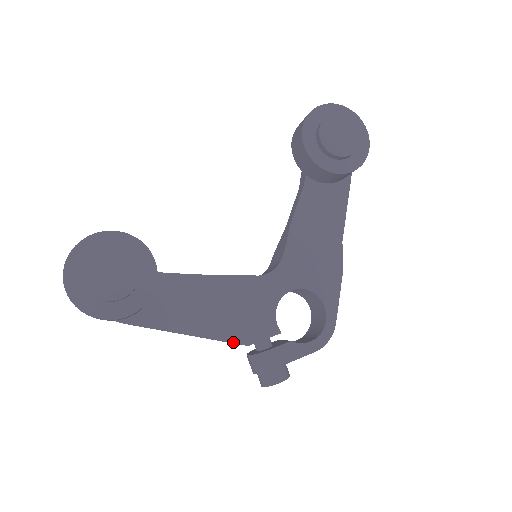
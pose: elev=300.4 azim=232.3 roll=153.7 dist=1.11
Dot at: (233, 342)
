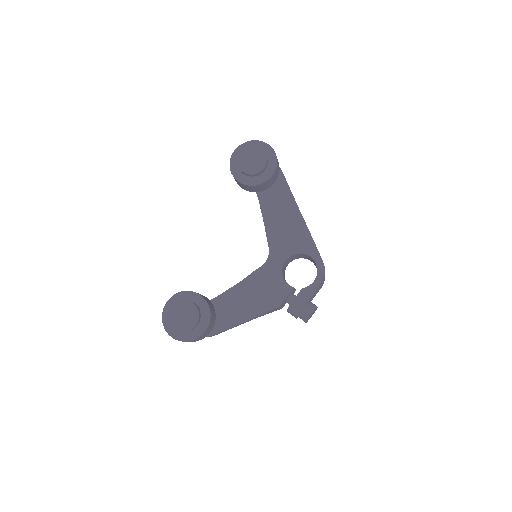
Dot at: (271, 309)
